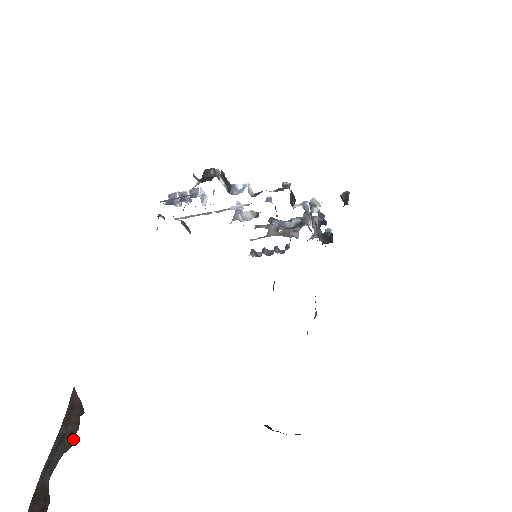
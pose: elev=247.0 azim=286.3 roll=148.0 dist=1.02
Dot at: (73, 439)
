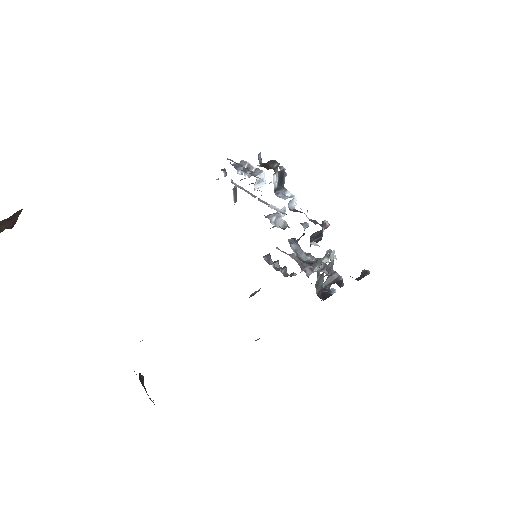
Dot at: out of frame
